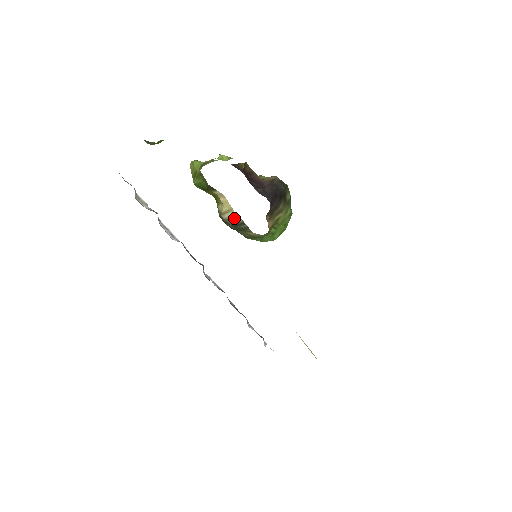
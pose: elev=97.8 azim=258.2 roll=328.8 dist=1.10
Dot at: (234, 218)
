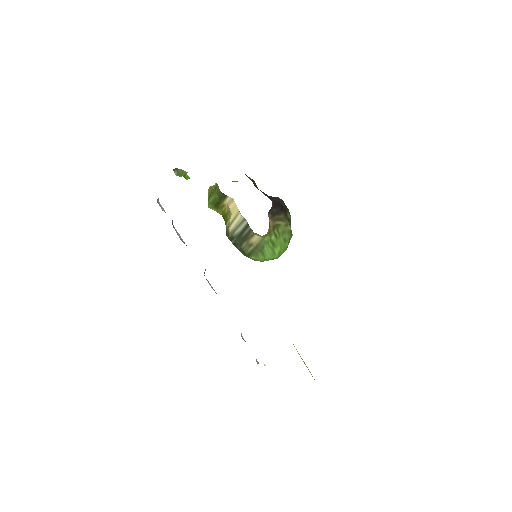
Dot at: (239, 224)
